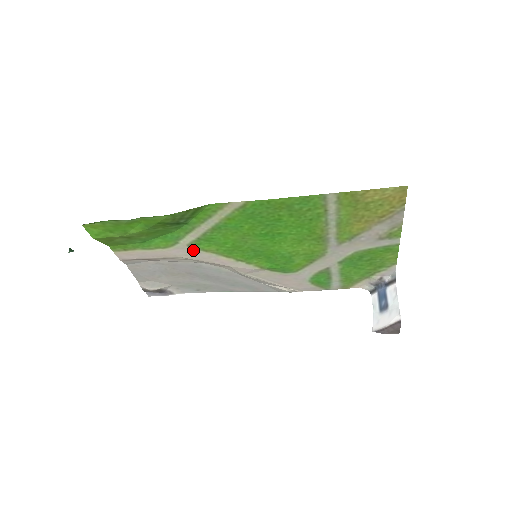
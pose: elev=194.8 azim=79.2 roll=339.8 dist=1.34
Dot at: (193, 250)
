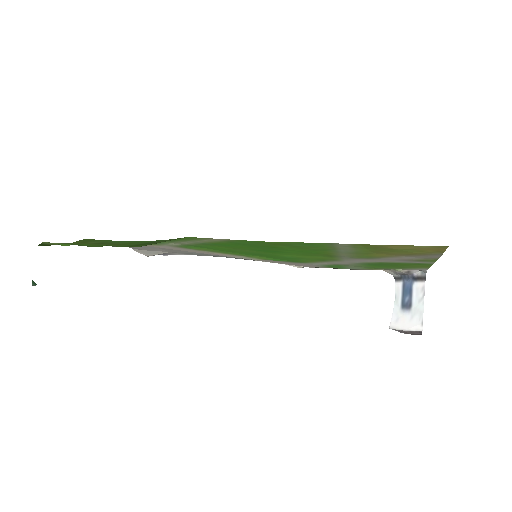
Dot at: (182, 248)
